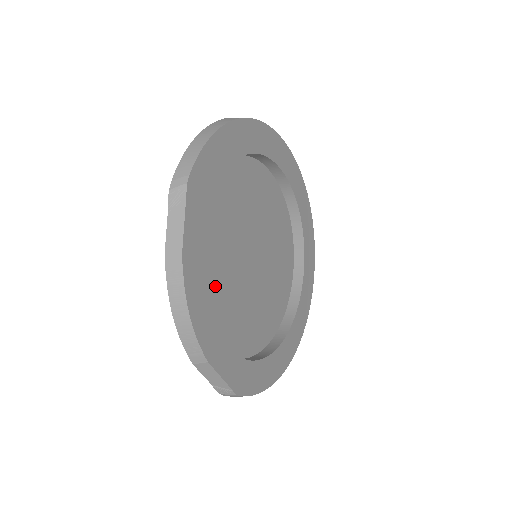
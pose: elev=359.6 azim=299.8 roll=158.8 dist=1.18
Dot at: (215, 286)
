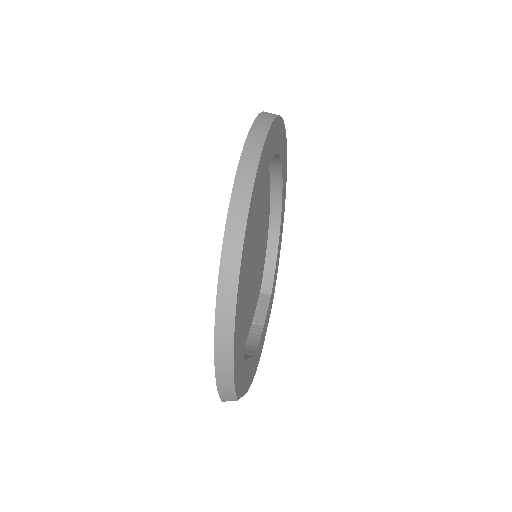
Dot at: (247, 321)
